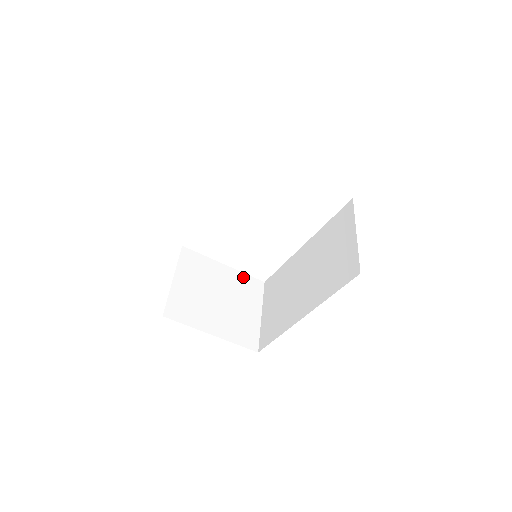
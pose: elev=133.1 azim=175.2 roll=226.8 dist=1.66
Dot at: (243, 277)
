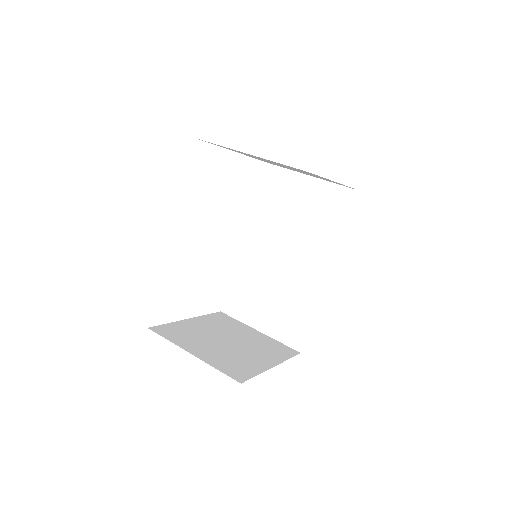
Dot at: (209, 318)
